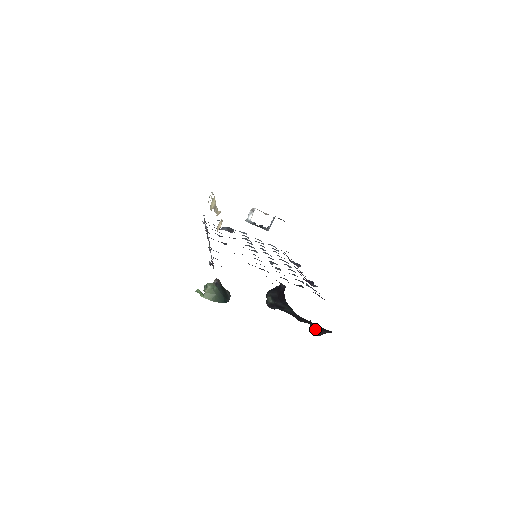
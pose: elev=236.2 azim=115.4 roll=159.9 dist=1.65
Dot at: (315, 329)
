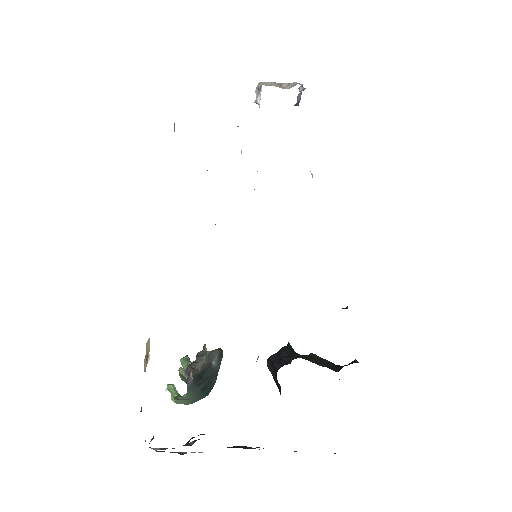
Dot at: occluded
